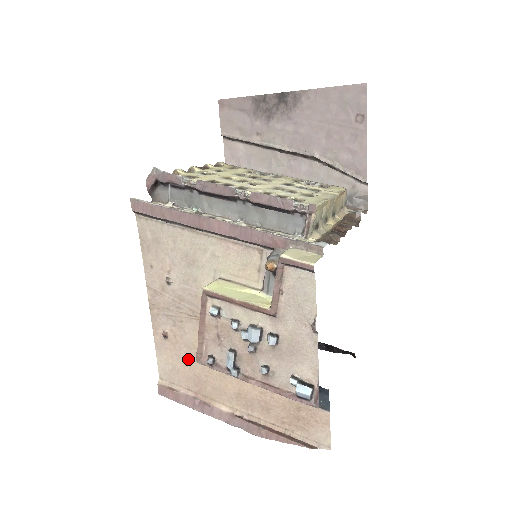
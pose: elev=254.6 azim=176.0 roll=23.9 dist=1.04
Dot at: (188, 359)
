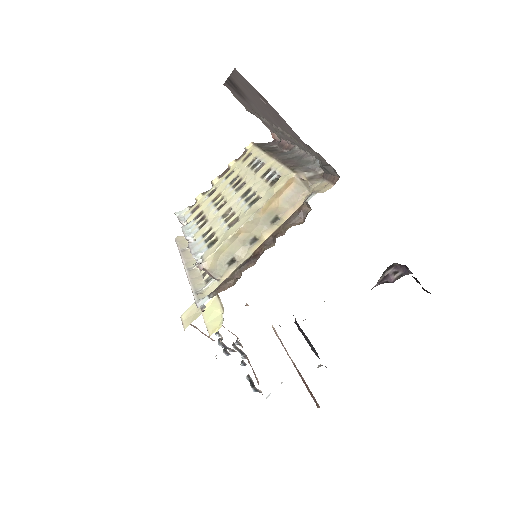
Dot at: occluded
